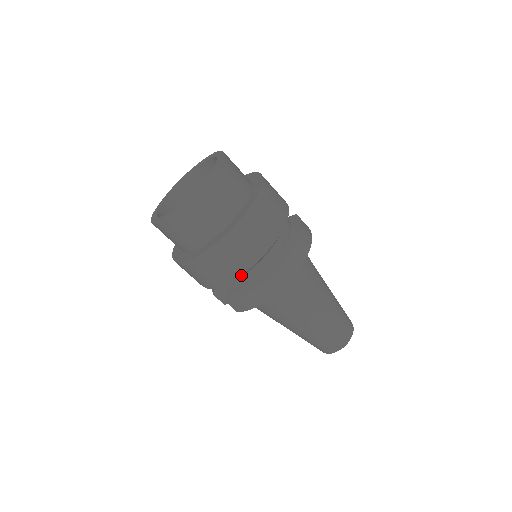
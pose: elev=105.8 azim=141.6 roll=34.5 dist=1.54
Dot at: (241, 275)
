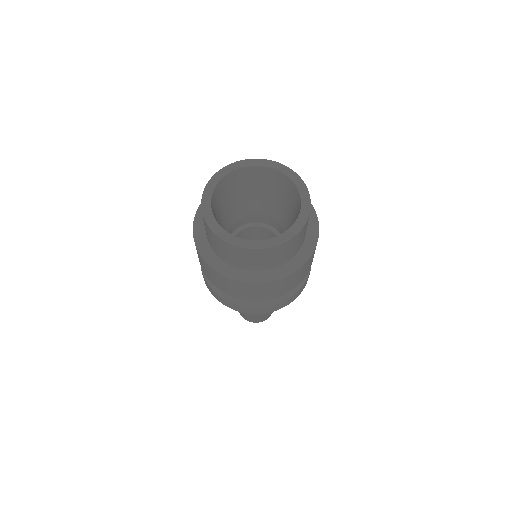
Dot at: (221, 290)
